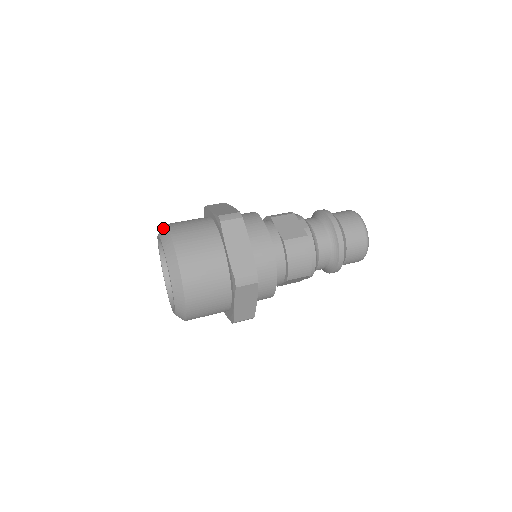
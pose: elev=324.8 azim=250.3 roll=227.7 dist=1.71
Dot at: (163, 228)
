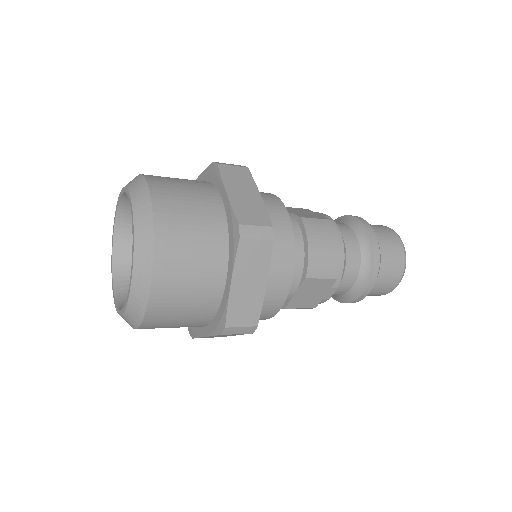
Dot at: occluded
